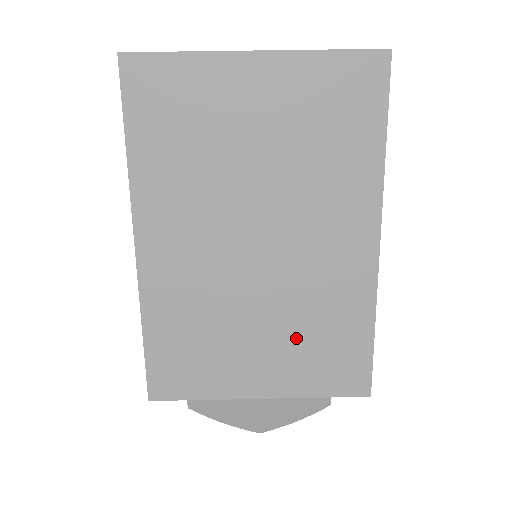
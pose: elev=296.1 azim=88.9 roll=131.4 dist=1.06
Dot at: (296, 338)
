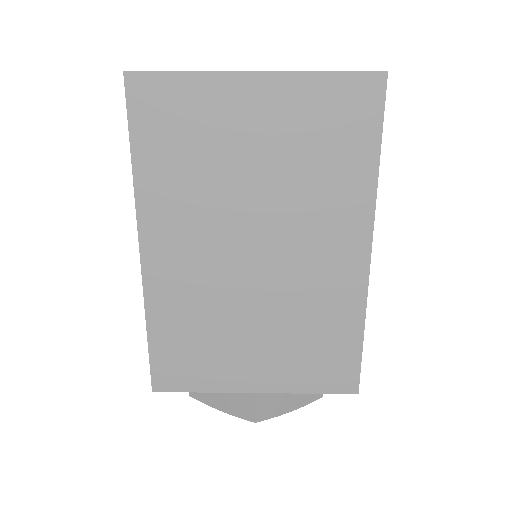
Dot at: (290, 340)
